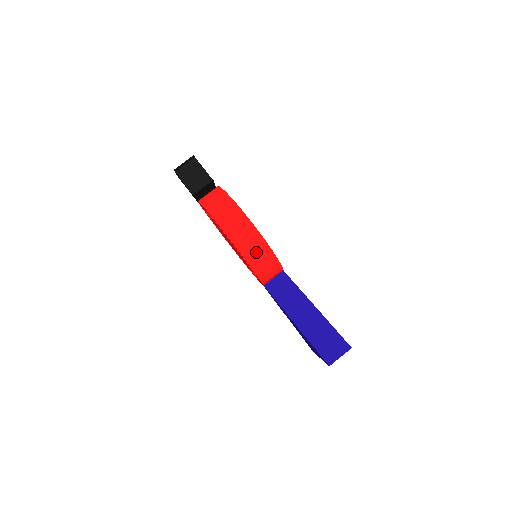
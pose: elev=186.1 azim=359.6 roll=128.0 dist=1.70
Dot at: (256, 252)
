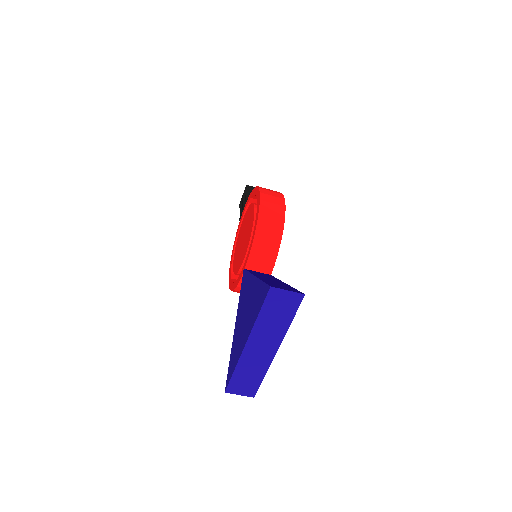
Dot at: (271, 217)
